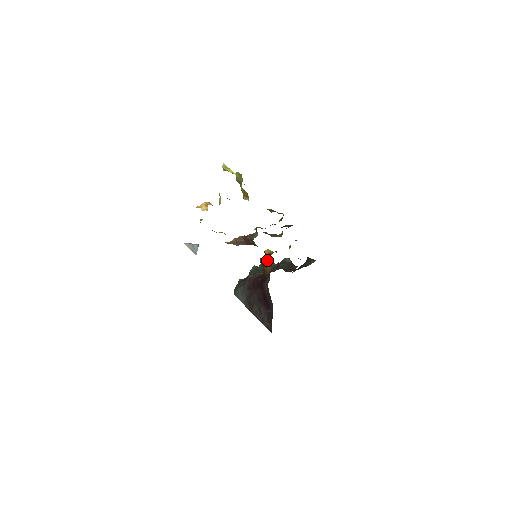
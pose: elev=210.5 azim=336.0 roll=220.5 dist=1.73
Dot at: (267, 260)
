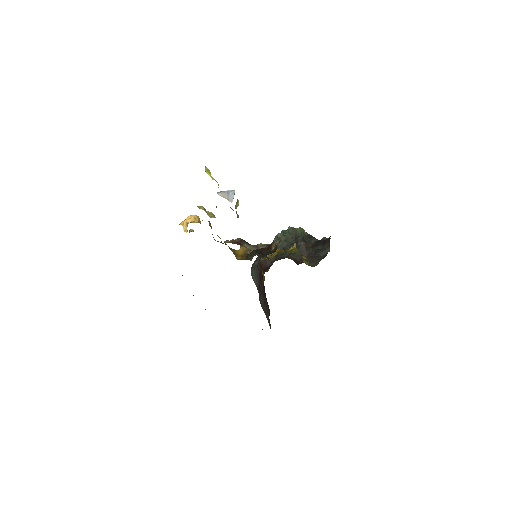
Dot at: (262, 268)
